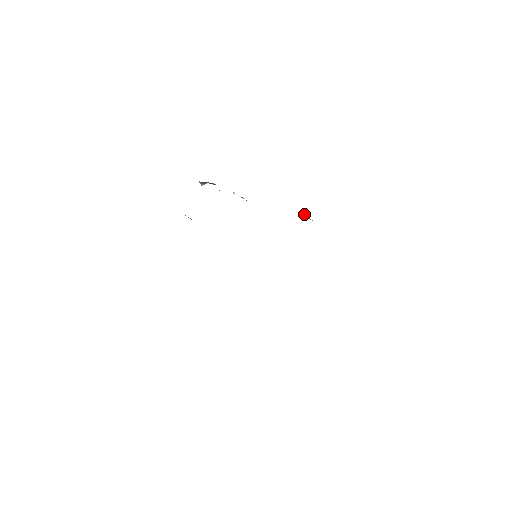
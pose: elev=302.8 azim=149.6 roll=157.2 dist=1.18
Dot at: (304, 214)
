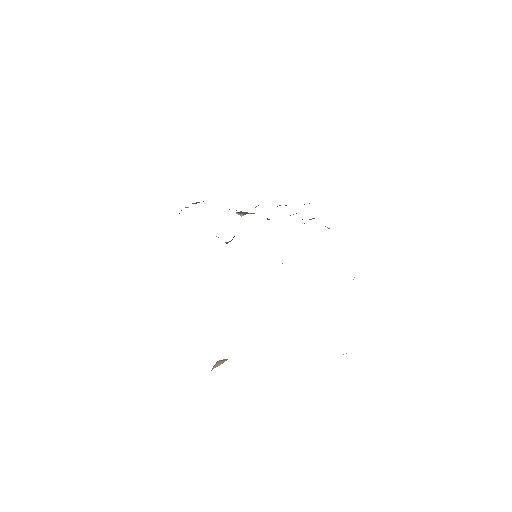
Dot at: occluded
